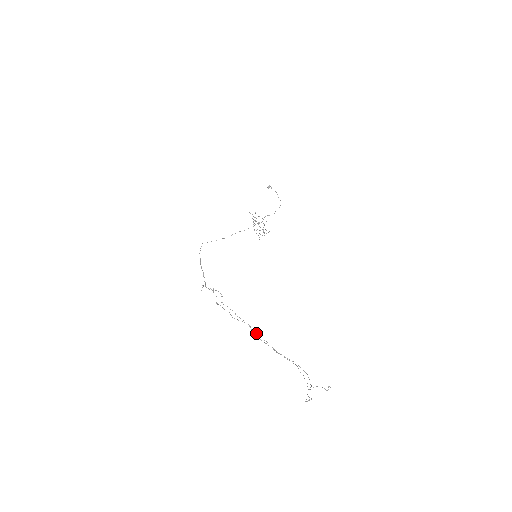
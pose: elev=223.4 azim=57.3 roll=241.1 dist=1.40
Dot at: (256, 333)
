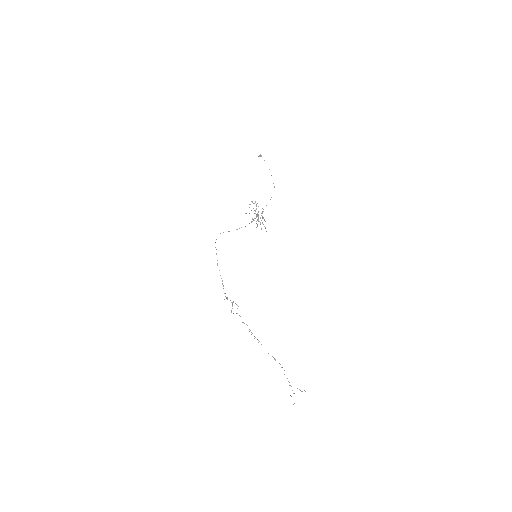
Dot at: (252, 333)
